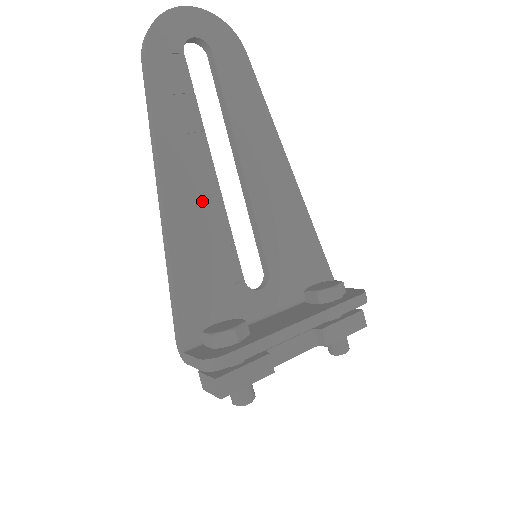
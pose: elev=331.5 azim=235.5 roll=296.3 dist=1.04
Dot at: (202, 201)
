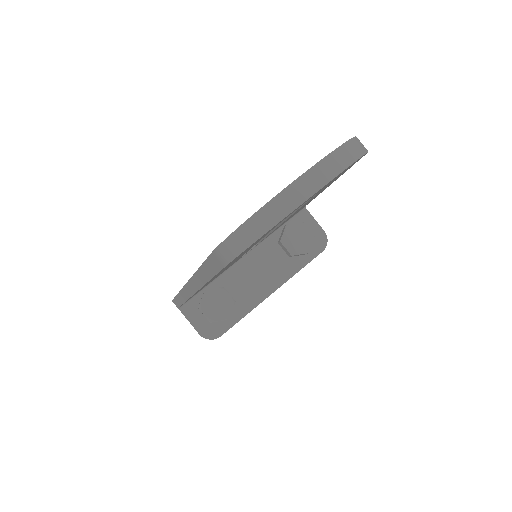
Dot at: occluded
